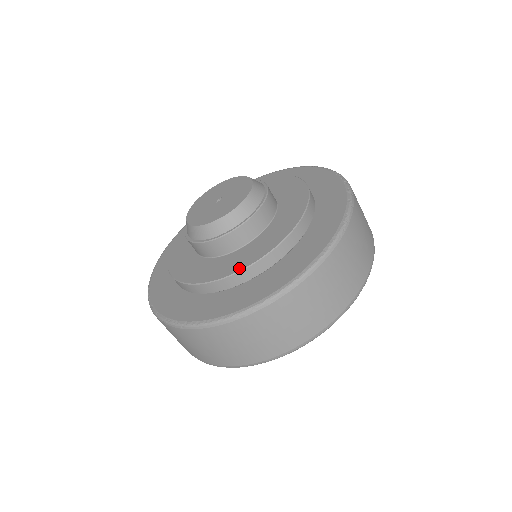
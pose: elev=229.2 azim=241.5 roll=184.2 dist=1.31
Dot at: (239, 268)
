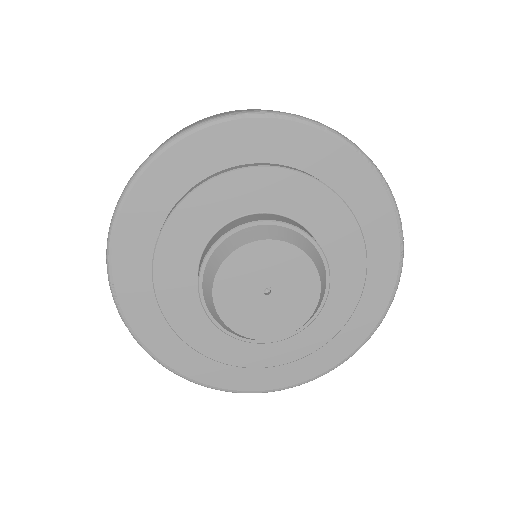
Dot at: (262, 365)
